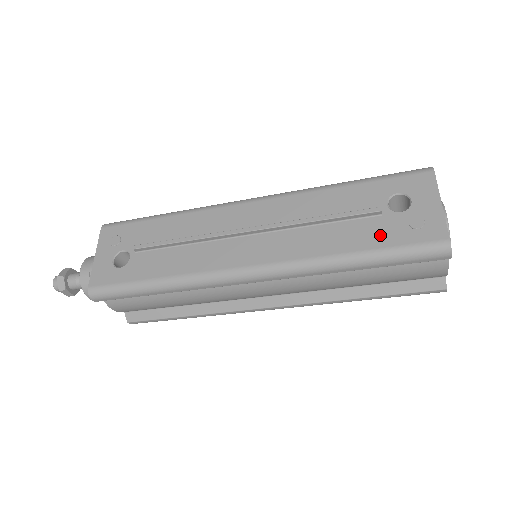
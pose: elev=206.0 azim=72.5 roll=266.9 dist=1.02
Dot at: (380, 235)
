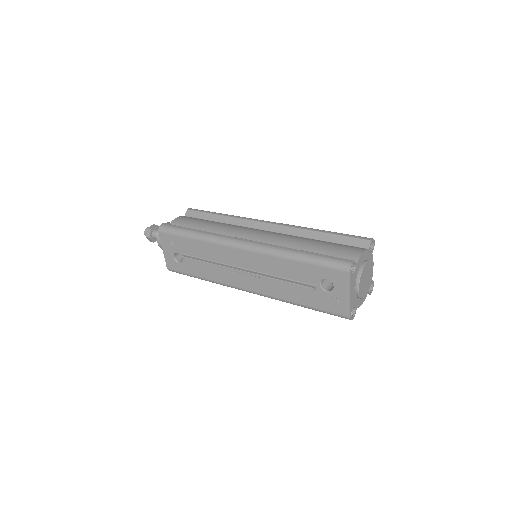
Dot at: (314, 300)
